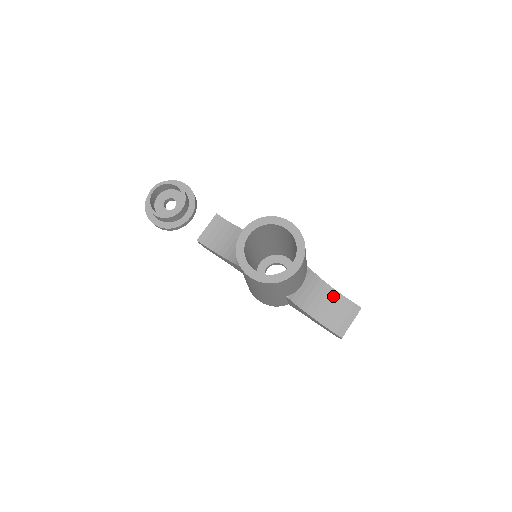
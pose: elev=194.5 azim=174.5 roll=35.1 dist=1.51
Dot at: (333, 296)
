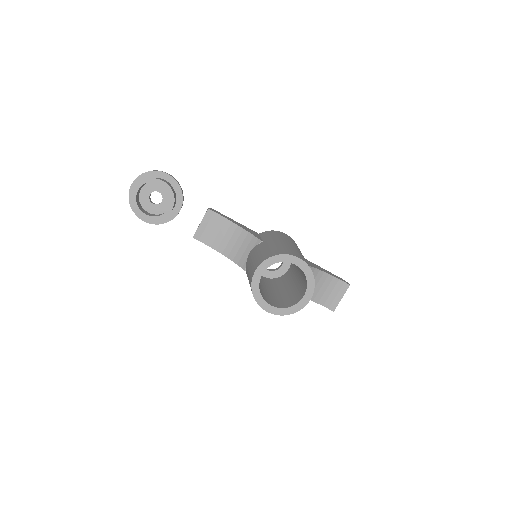
Dot at: (326, 279)
